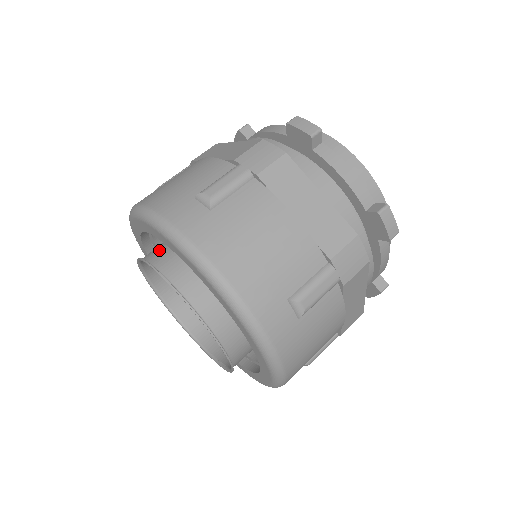
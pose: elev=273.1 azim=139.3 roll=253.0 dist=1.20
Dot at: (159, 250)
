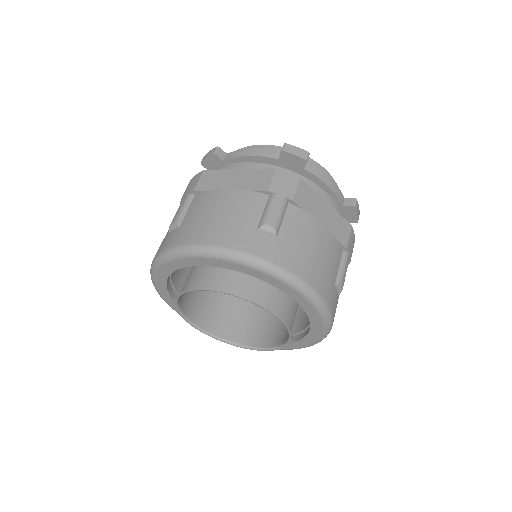
Dot at: (215, 277)
